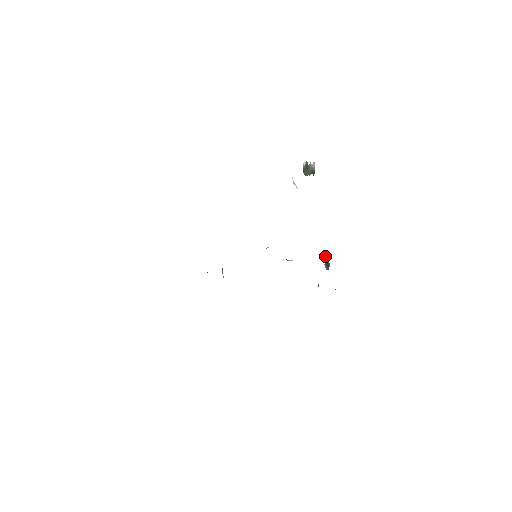
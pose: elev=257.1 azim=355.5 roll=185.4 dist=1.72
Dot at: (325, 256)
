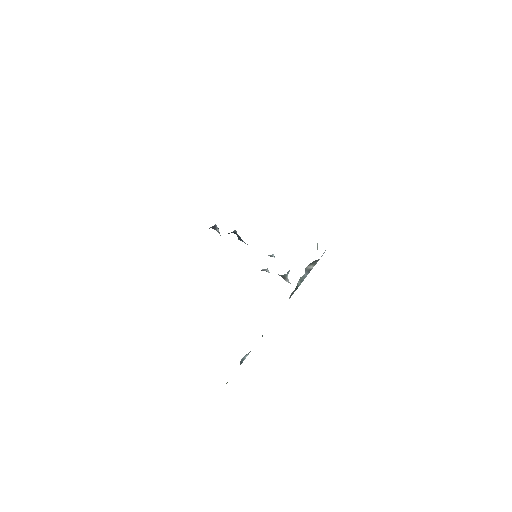
Dot at: occluded
